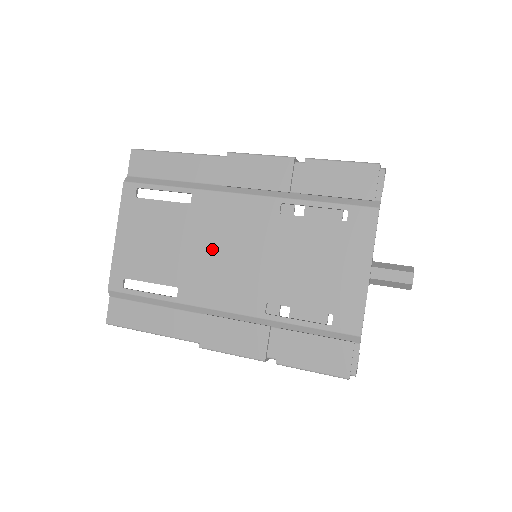
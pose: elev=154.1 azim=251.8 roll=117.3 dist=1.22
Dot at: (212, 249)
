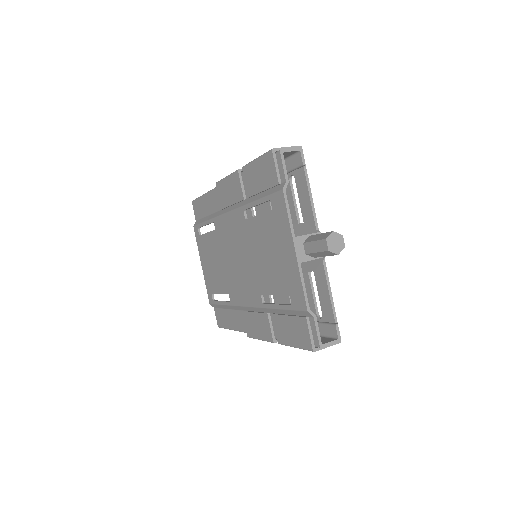
Dot at: (231, 260)
